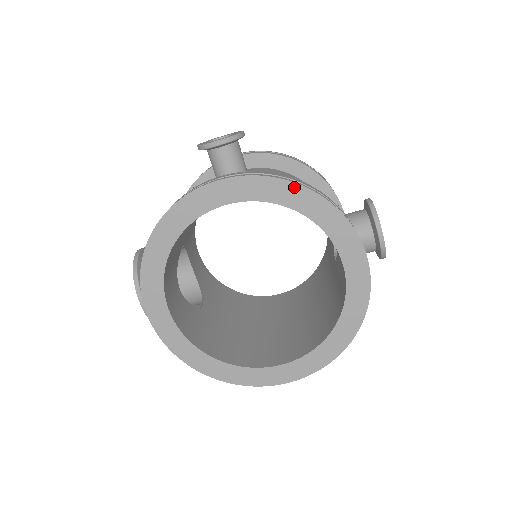
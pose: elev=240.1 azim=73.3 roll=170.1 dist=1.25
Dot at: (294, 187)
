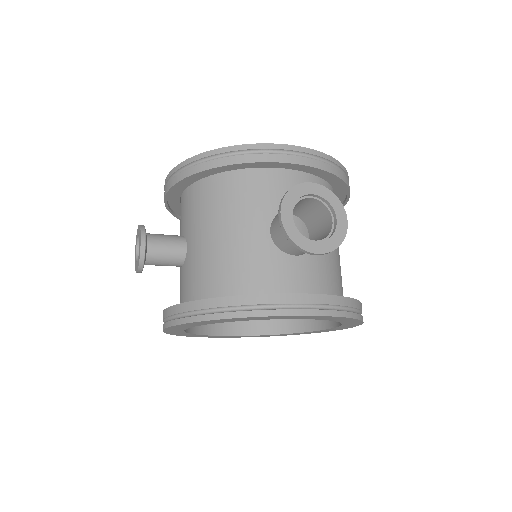
Dot at: (202, 322)
